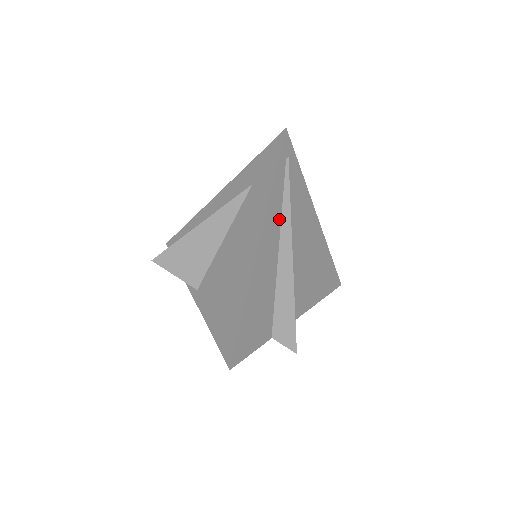
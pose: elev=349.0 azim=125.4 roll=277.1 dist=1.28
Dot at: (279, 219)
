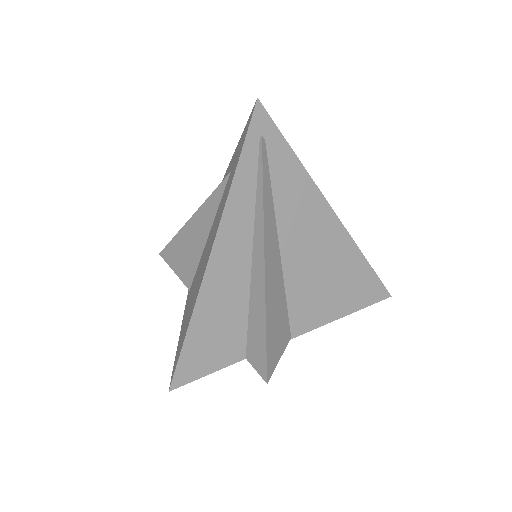
Dot at: (251, 215)
